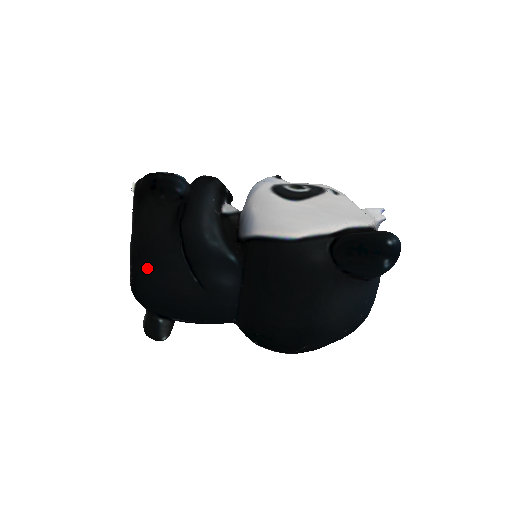
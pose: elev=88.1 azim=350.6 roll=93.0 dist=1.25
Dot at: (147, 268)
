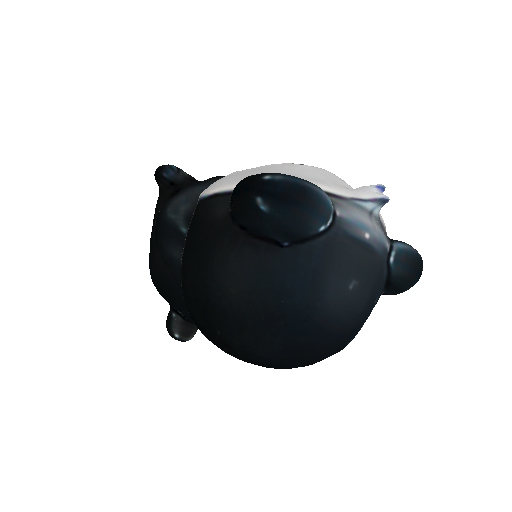
Dot at: (151, 250)
